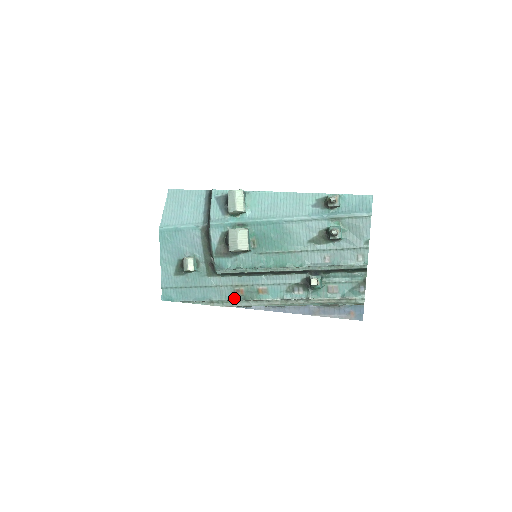
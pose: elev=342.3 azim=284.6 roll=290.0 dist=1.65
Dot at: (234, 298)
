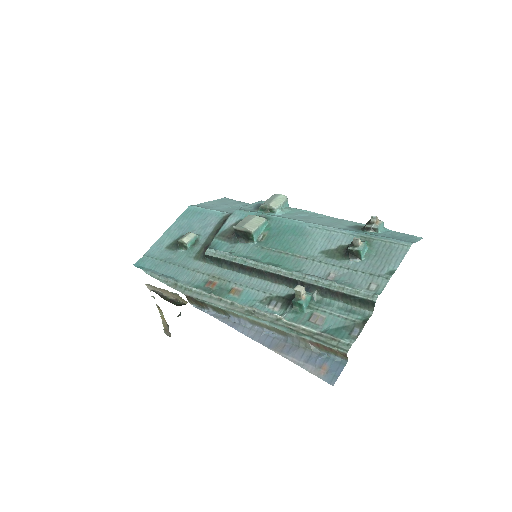
Dot at: (201, 288)
